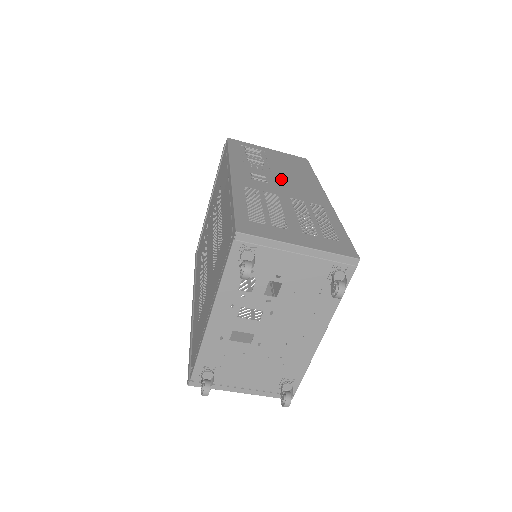
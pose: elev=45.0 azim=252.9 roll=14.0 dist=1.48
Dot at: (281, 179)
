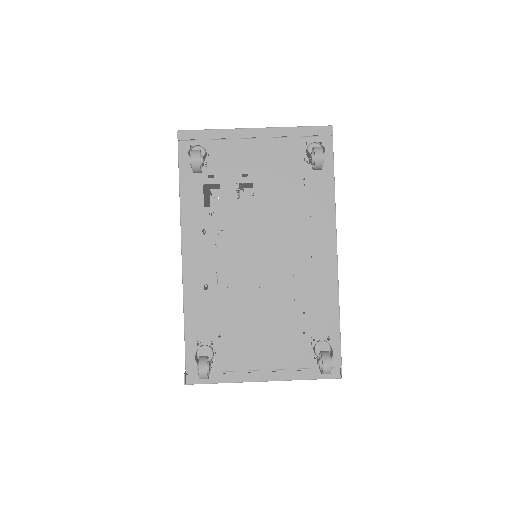
Dot at: occluded
